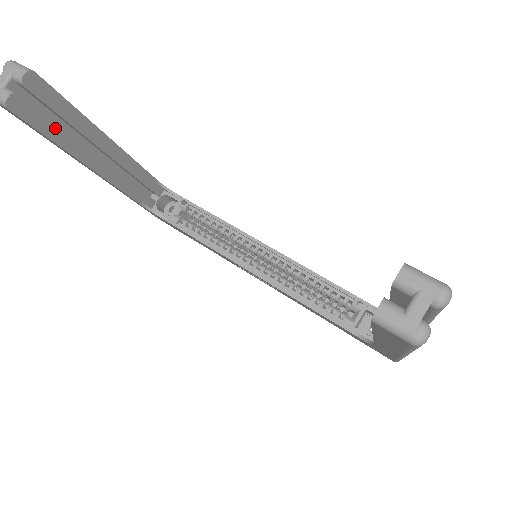
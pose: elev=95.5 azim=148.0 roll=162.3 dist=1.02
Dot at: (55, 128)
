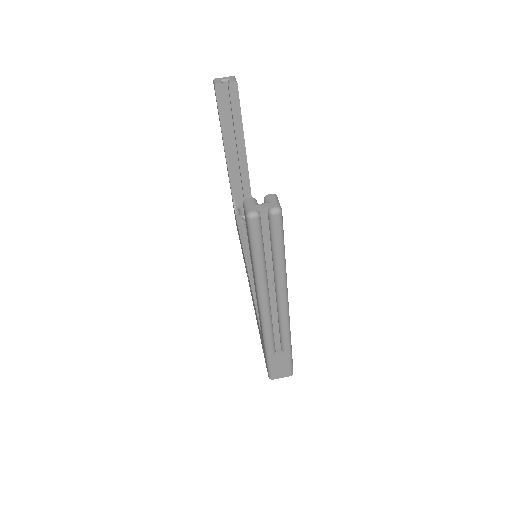
Dot at: (226, 114)
